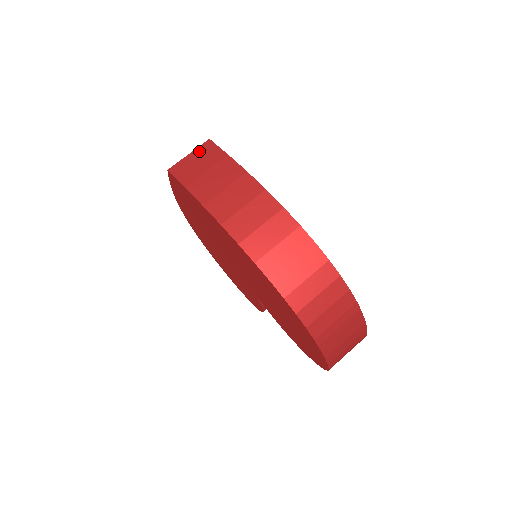
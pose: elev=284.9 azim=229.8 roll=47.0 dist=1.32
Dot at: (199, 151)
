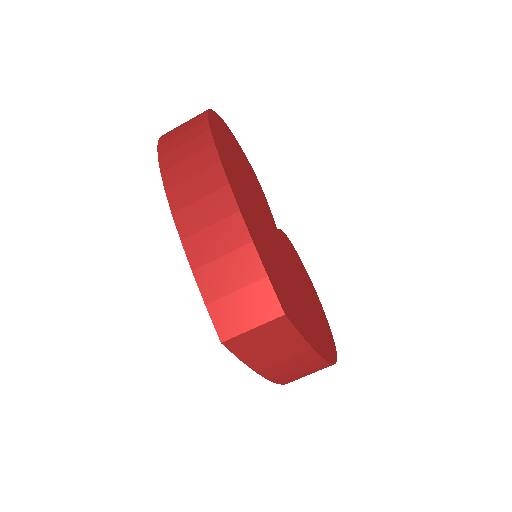
Dot at: (267, 328)
